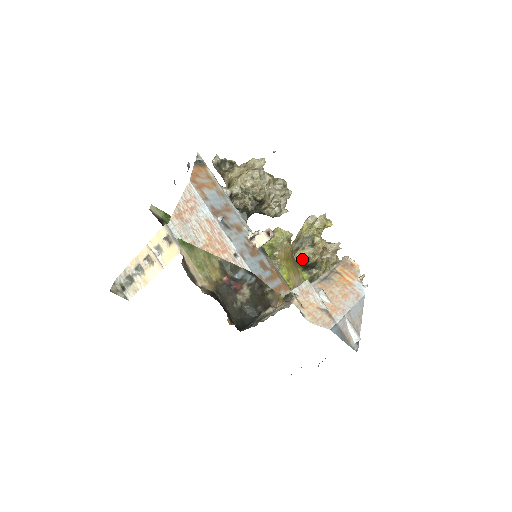
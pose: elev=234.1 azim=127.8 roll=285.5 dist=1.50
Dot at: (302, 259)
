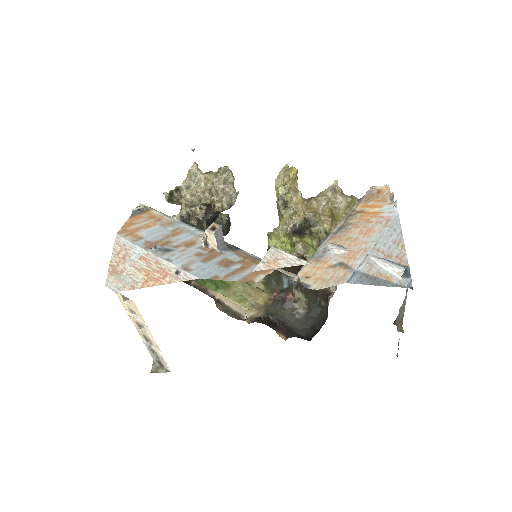
Dot at: occluded
